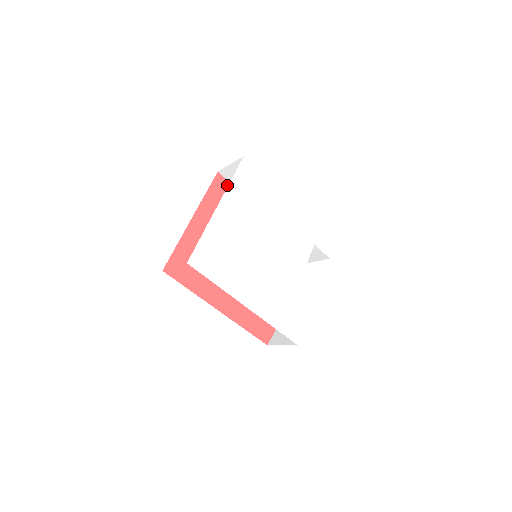
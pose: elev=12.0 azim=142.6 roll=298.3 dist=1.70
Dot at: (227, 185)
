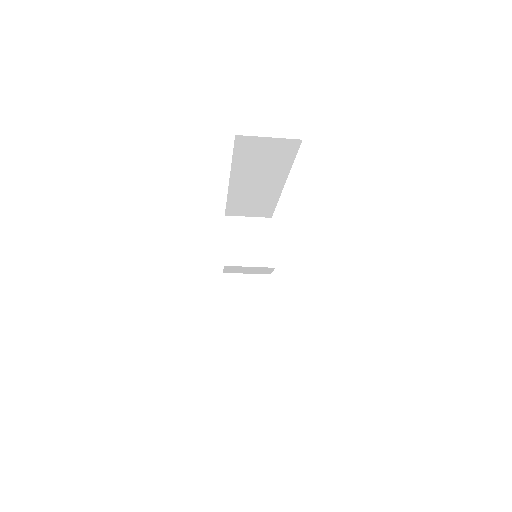
Dot at: occluded
